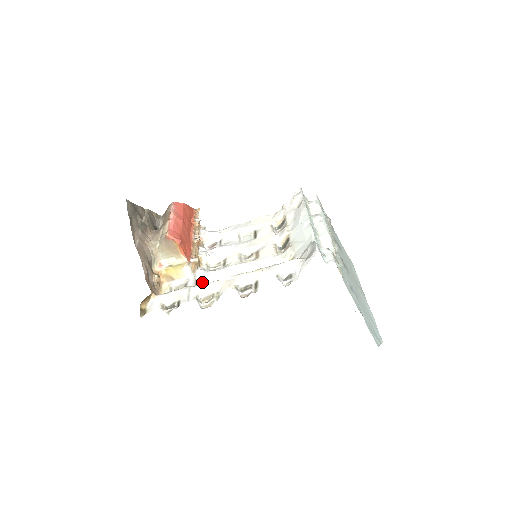
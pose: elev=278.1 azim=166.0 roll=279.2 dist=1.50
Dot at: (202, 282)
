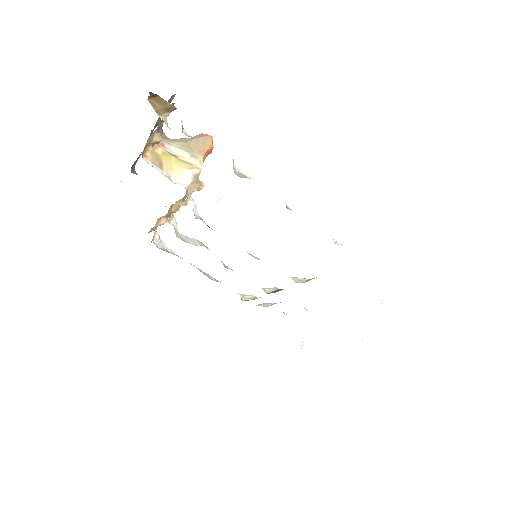
Dot at: (190, 206)
